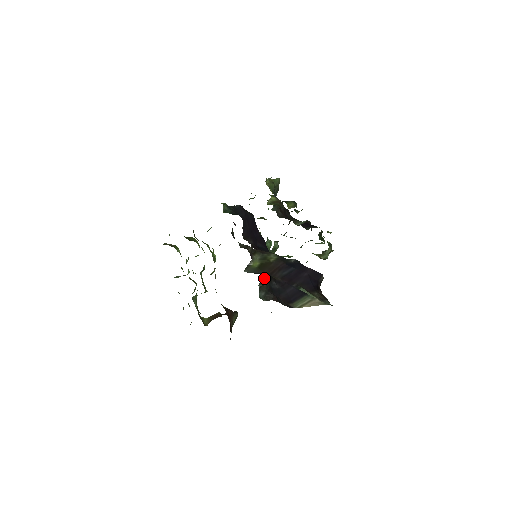
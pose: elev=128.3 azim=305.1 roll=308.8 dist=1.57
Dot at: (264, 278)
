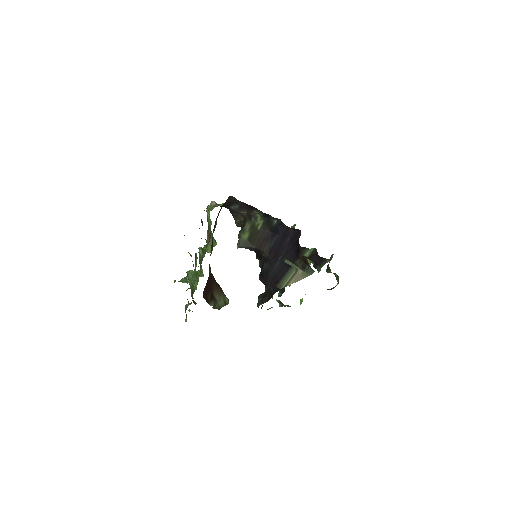
Dot at: (265, 291)
